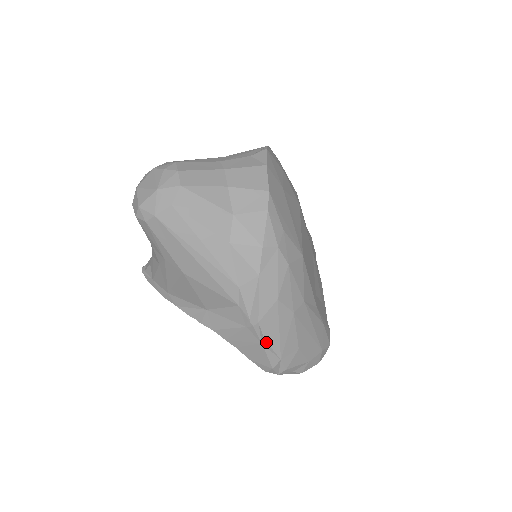
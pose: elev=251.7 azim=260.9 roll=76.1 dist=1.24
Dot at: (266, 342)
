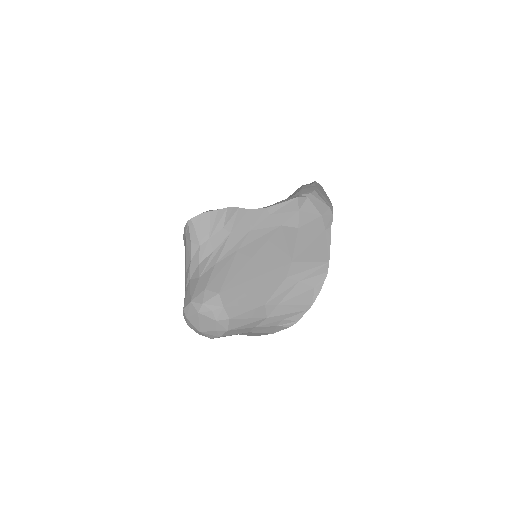
Dot at: occluded
